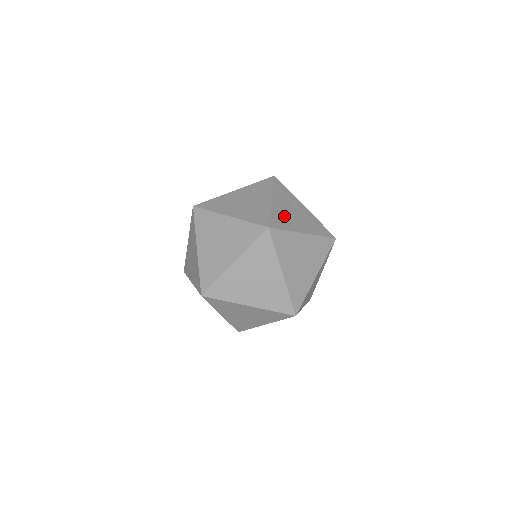
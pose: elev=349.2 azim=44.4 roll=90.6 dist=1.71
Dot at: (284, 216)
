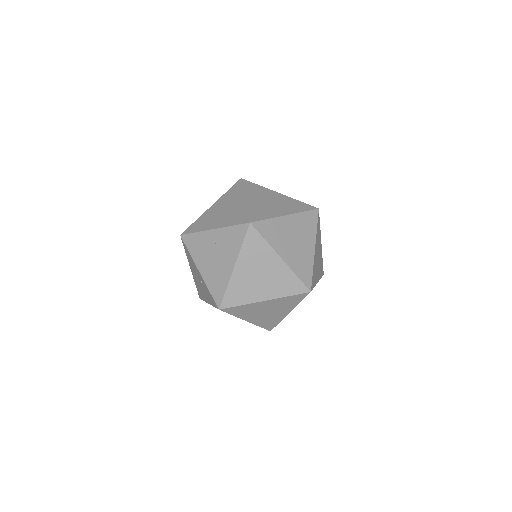
Dot at: occluded
